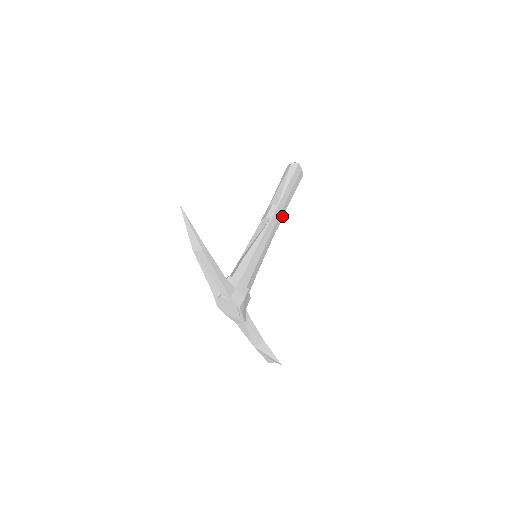
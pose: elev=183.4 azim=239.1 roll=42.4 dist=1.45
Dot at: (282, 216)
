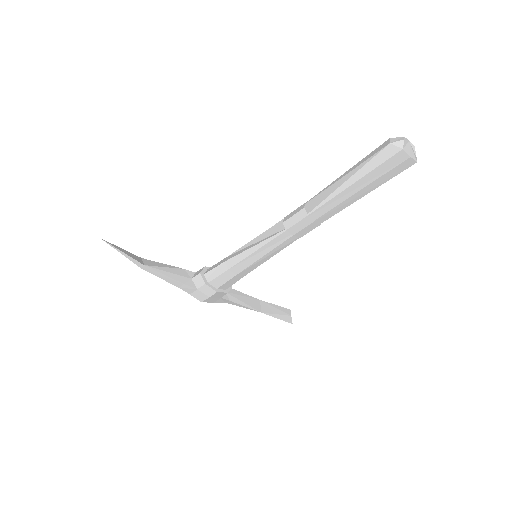
Dot at: (319, 223)
